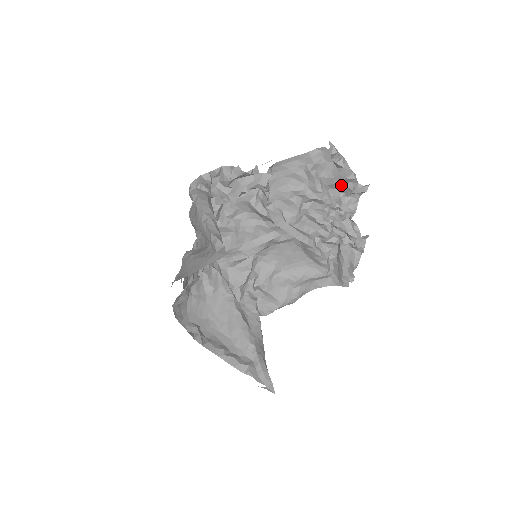
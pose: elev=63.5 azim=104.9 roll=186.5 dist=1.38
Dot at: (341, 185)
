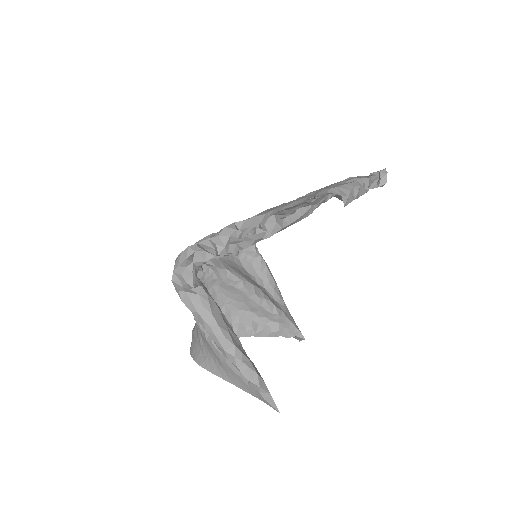
Dot at: occluded
